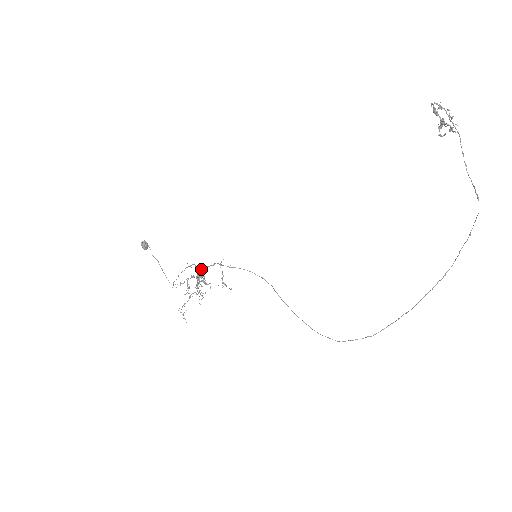
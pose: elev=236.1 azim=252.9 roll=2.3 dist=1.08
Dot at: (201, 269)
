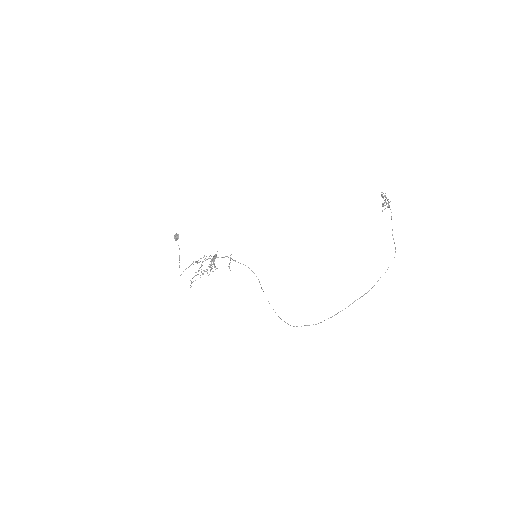
Dot at: (216, 256)
